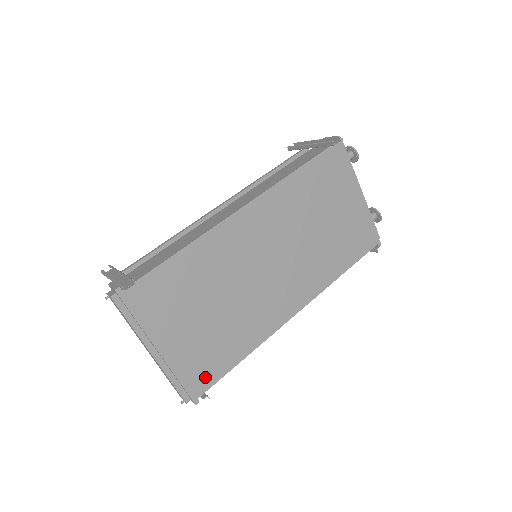
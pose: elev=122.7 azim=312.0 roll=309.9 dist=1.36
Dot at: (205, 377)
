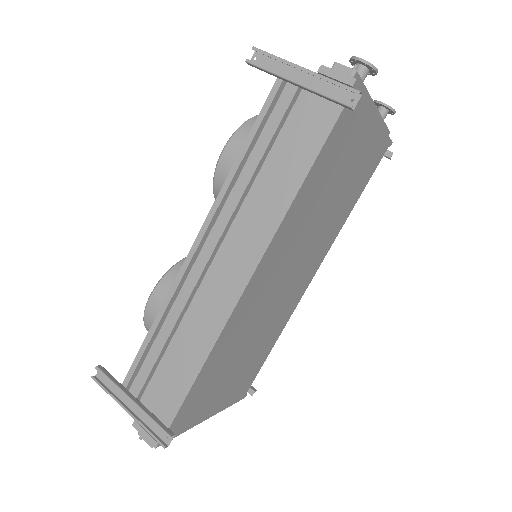
Dot at: (247, 384)
